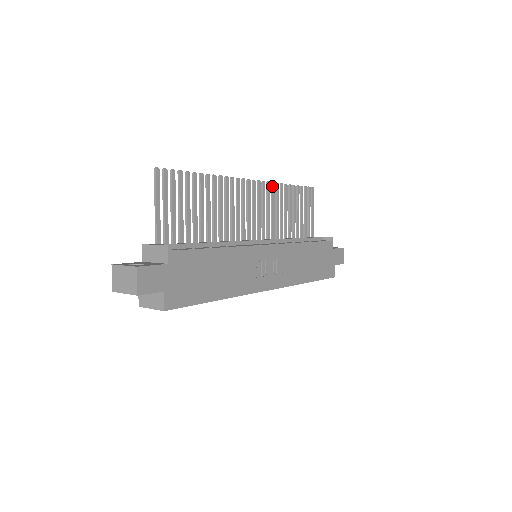
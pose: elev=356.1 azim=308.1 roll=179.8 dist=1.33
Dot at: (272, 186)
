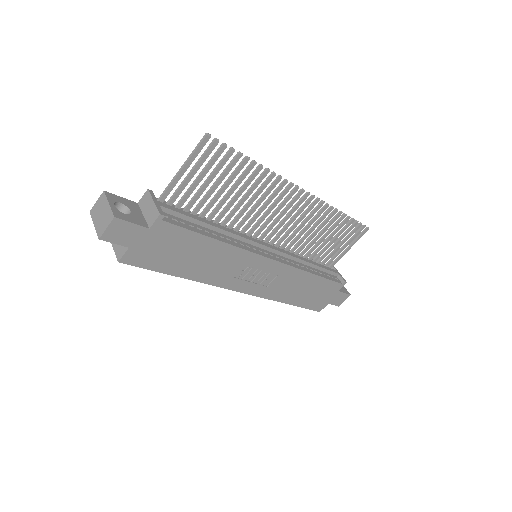
Dot at: (324, 207)
